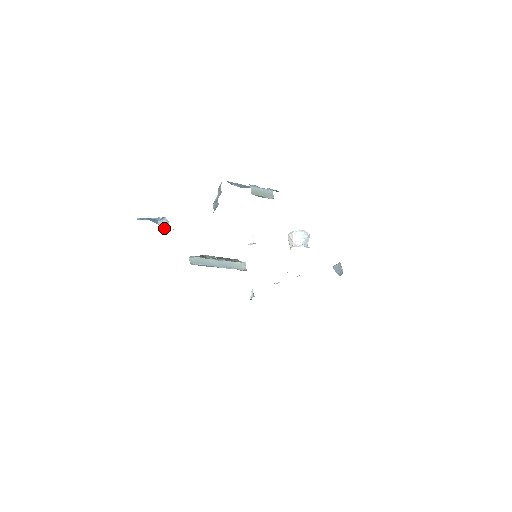
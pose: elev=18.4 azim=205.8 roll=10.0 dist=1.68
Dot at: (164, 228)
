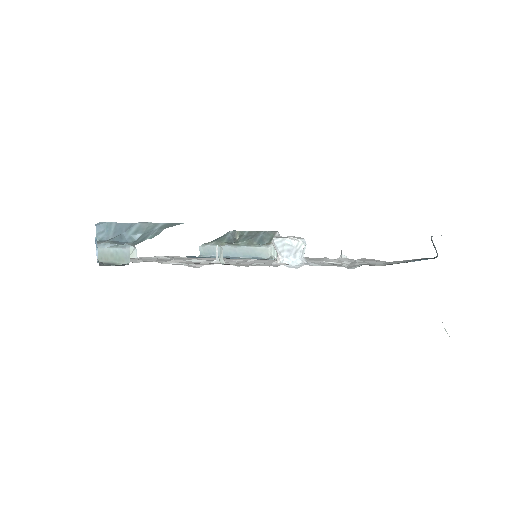
Dot at: occluded
